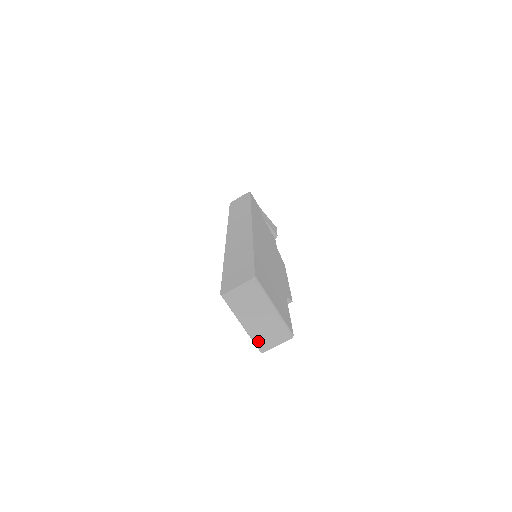
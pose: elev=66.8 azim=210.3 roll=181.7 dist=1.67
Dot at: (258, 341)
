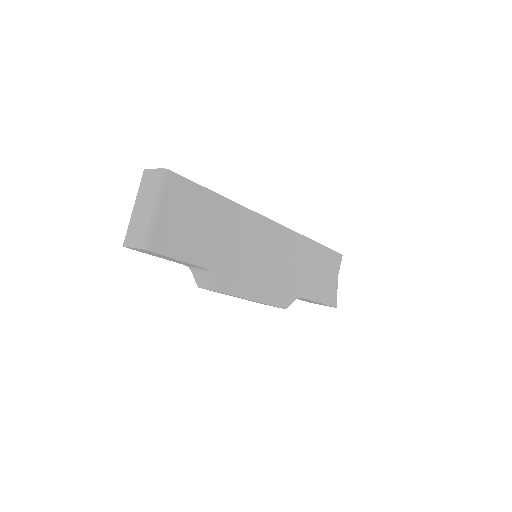
Dot at: (128, 231)
